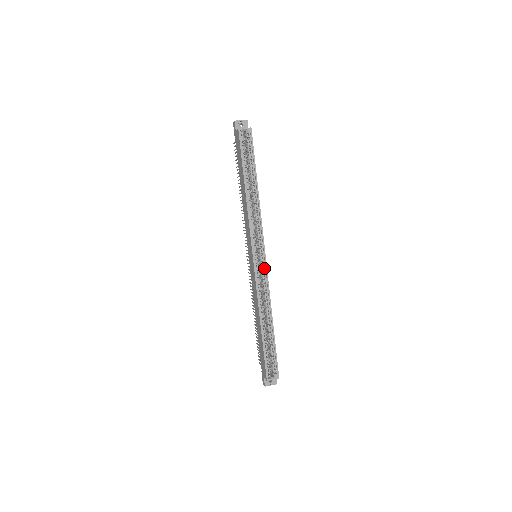
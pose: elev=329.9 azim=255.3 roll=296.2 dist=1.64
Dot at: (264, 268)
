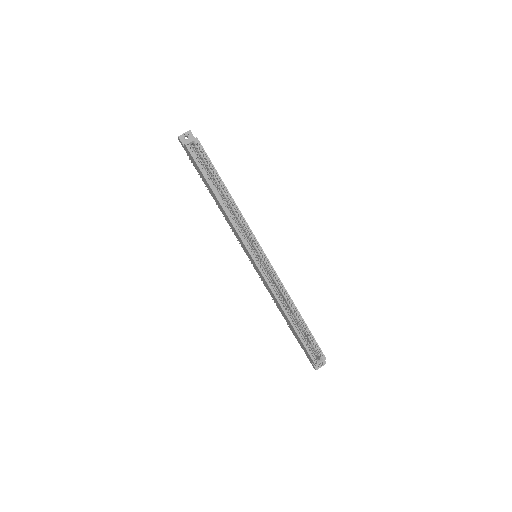
Dot at: (268, 265)
